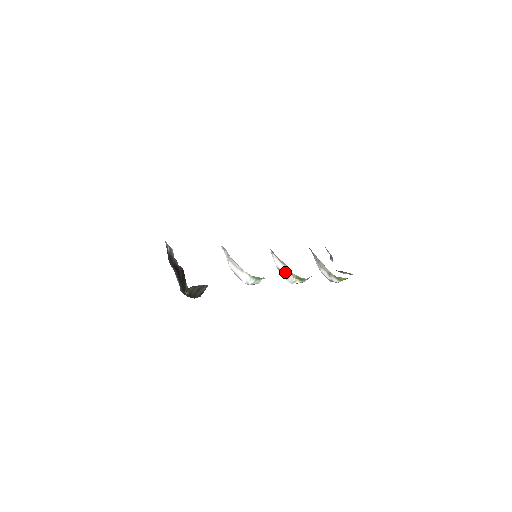
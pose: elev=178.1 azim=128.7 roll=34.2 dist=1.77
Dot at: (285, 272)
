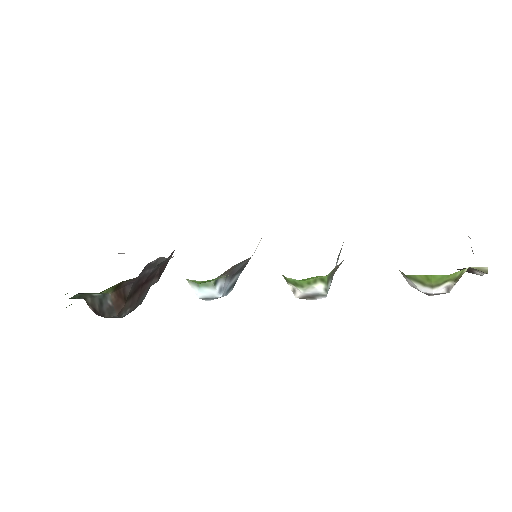
Dot at: occluded
